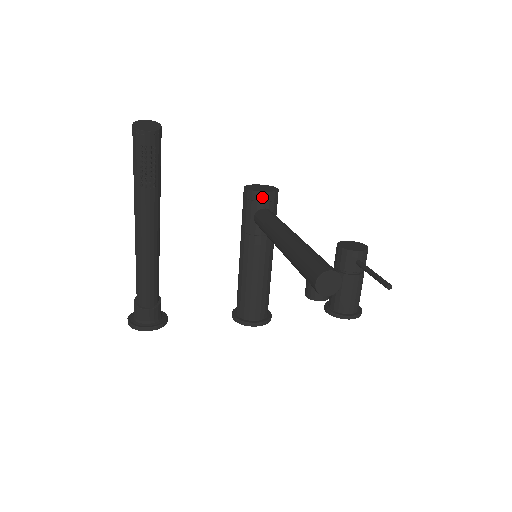
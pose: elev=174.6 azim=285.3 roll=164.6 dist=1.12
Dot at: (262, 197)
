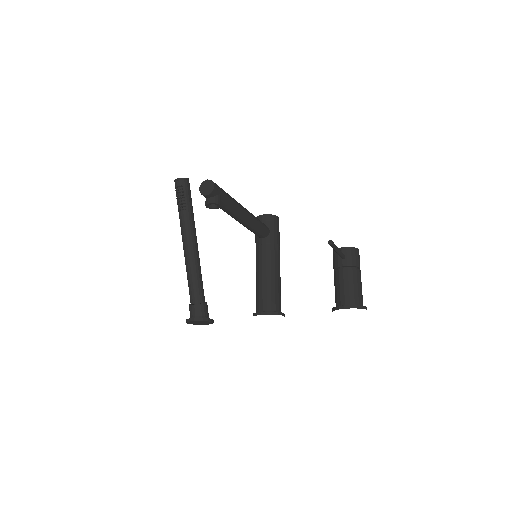
Dot at: (261, 219)
